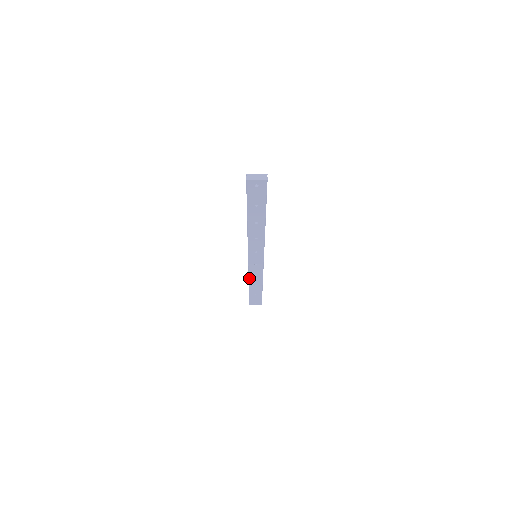
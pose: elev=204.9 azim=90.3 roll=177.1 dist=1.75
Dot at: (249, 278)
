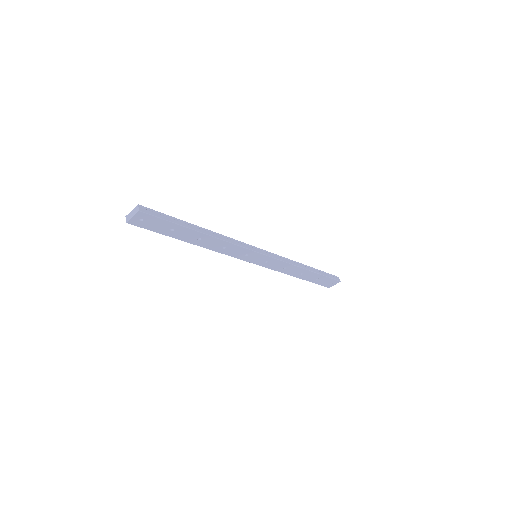
Dot at: (284, 273)
